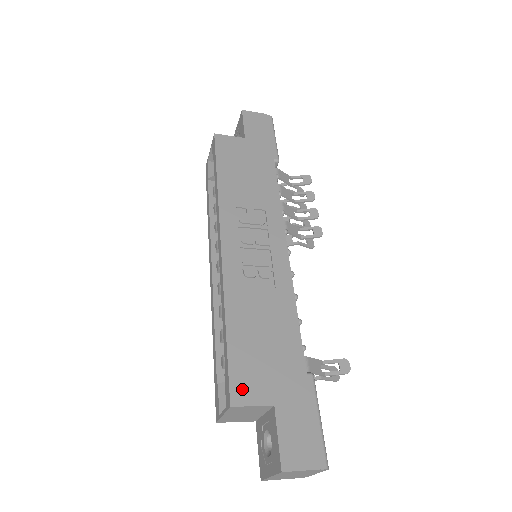
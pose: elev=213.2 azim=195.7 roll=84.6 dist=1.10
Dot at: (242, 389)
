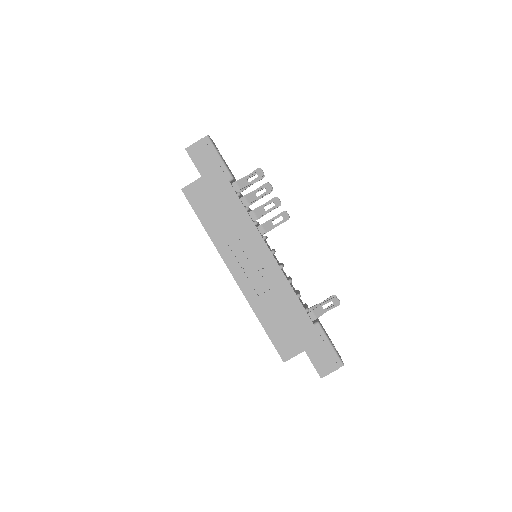
Dot at: (285, 352)
